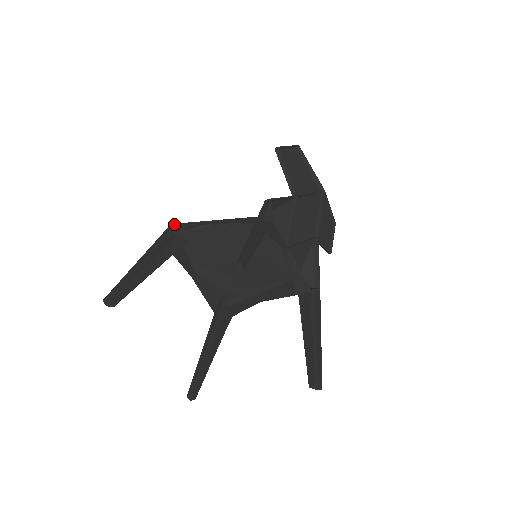
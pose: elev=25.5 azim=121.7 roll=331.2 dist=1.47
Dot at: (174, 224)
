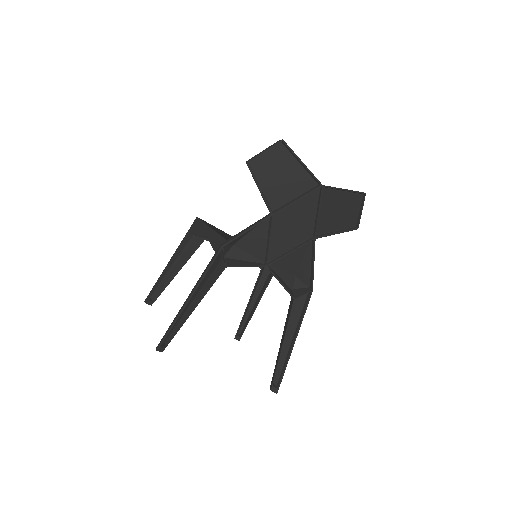
Dot at: (197, 219)
